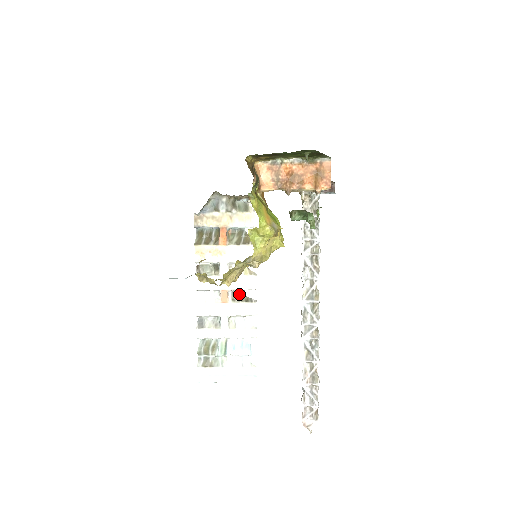
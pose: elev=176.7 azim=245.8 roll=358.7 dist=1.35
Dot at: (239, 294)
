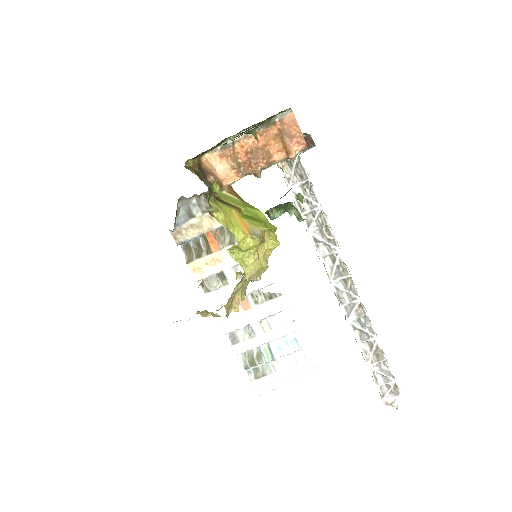
Dot at: (259, 293)
